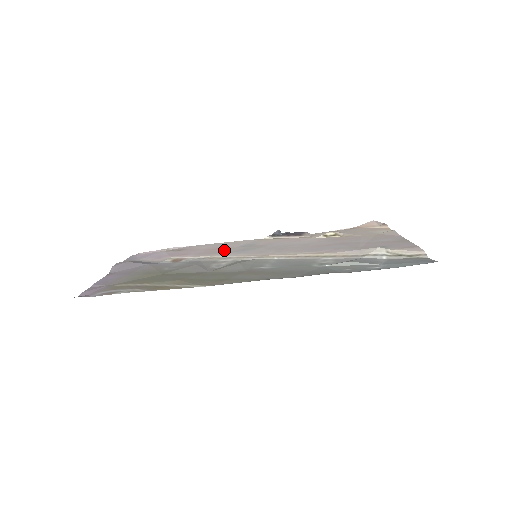
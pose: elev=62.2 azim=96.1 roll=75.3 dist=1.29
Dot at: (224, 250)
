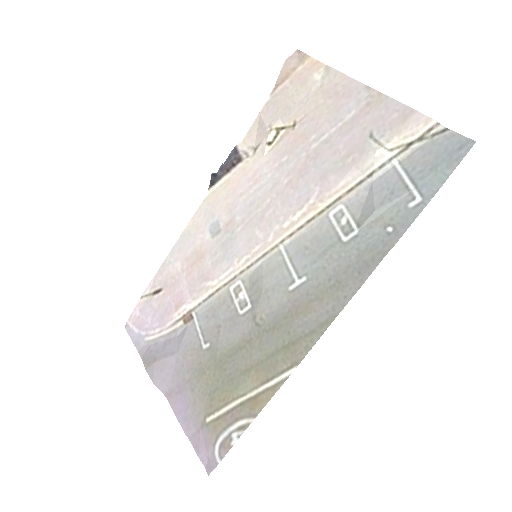
Dot at: (206, 262)
